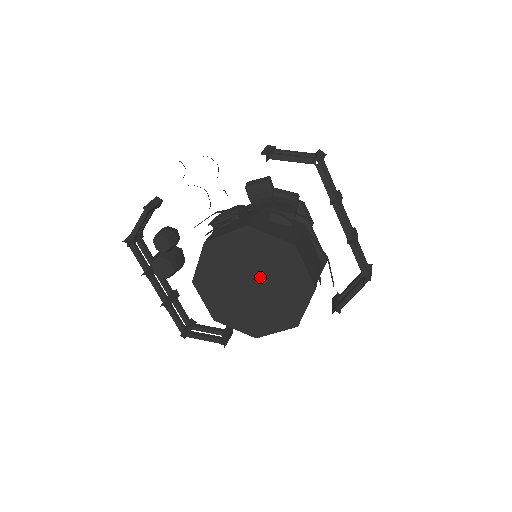
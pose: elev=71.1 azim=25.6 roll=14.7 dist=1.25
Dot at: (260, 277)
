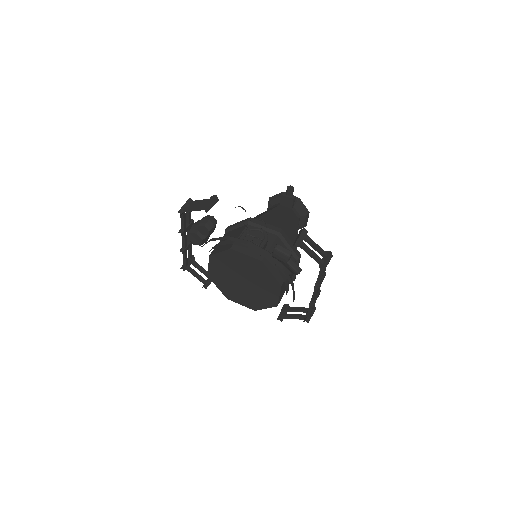
Dot at: (251, 282)
